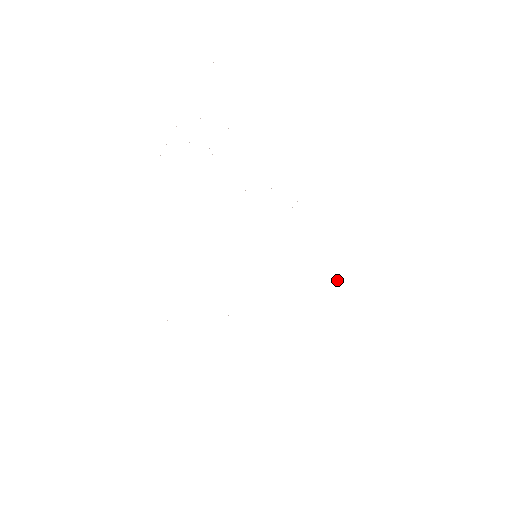
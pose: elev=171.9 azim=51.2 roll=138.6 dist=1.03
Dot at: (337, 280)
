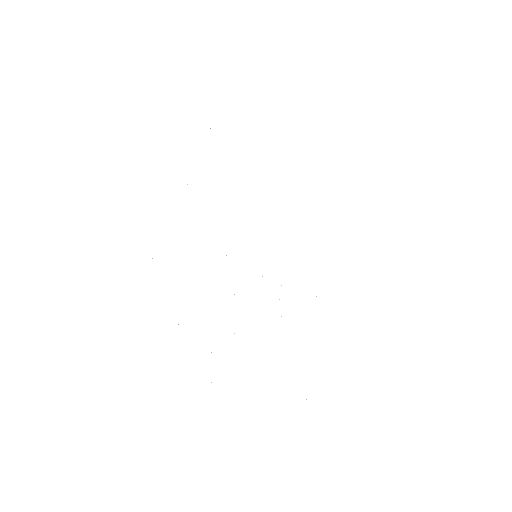
Dot at: occluded
